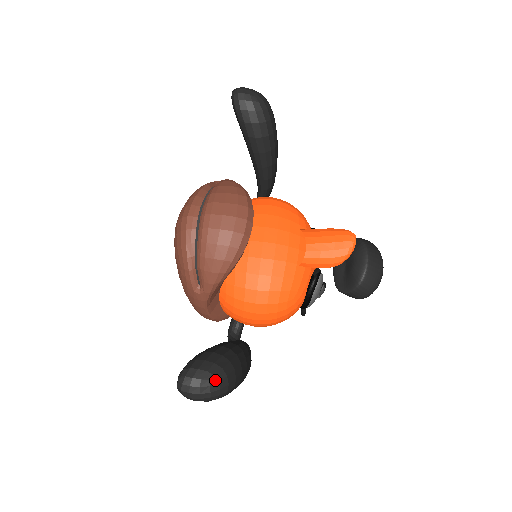
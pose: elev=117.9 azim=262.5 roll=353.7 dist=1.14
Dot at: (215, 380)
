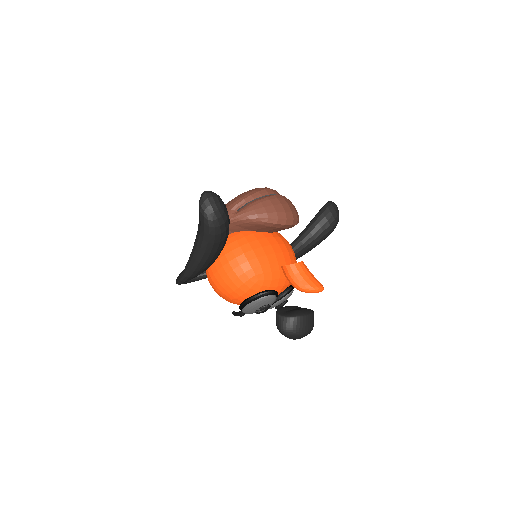
Dot at: (222, 213)
